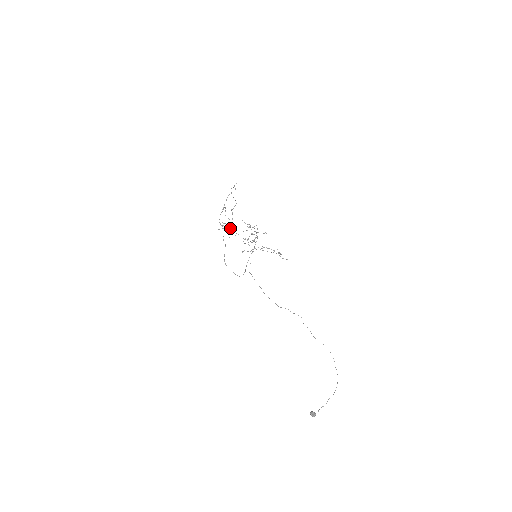
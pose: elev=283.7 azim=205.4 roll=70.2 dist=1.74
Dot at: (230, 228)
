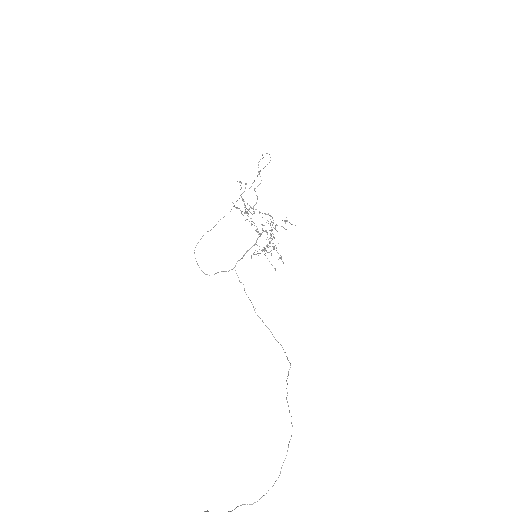
Dot at: occluded
